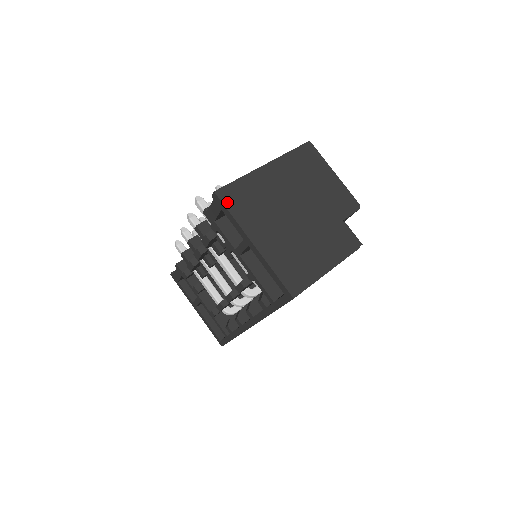
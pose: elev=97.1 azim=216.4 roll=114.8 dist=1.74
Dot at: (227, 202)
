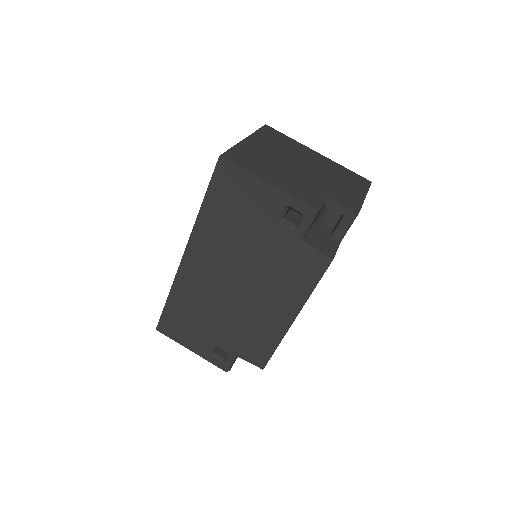
Dot at: (265, 129)
